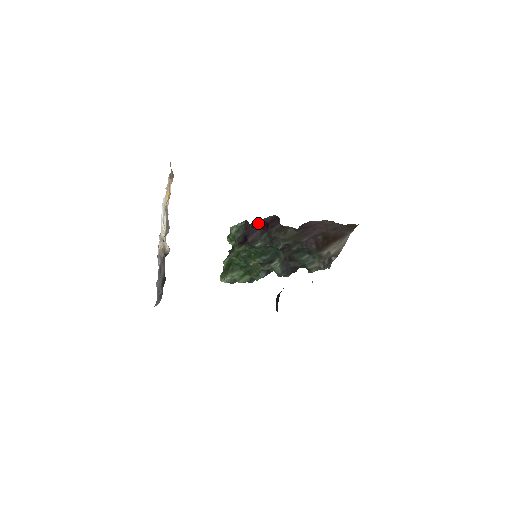
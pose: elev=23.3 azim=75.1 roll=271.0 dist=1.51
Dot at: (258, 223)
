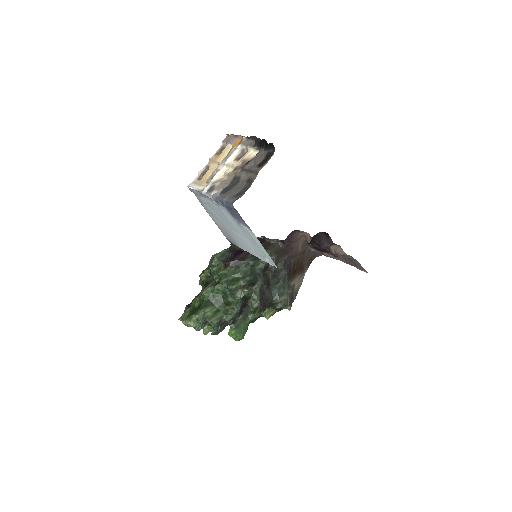
Dot at: occluded
